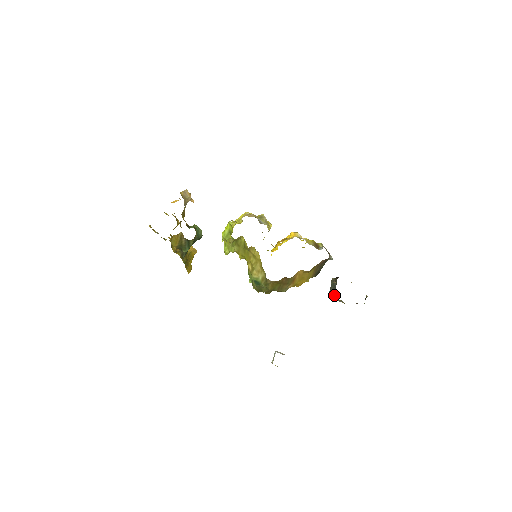
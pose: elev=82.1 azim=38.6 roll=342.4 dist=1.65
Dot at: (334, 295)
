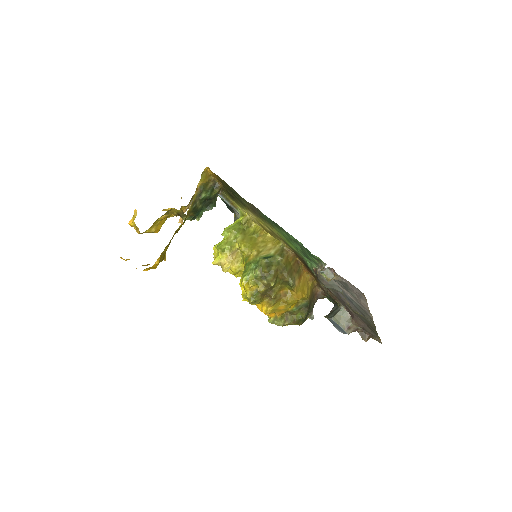
Dot at: (339, 309)
